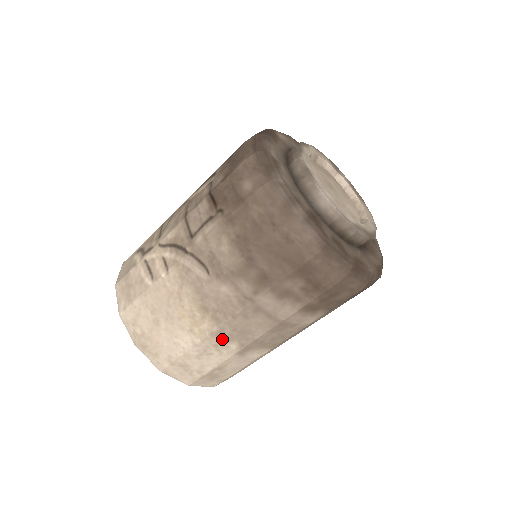
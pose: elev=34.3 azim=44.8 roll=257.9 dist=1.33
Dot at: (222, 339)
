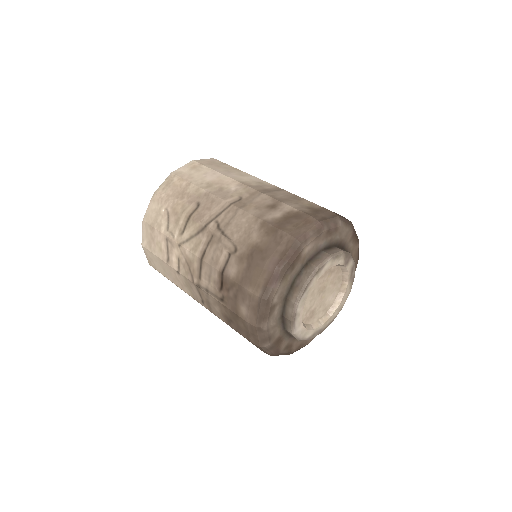
Dot at: occluded
